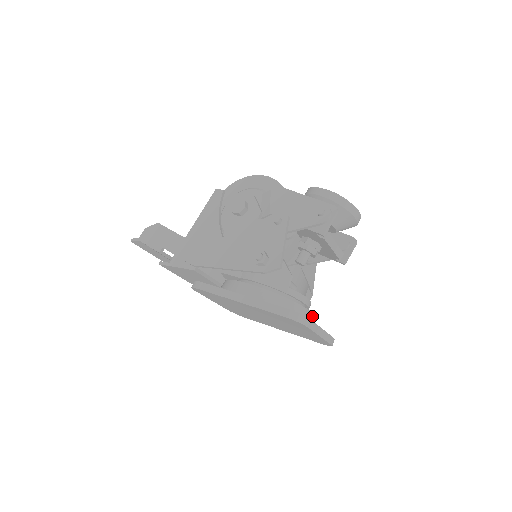
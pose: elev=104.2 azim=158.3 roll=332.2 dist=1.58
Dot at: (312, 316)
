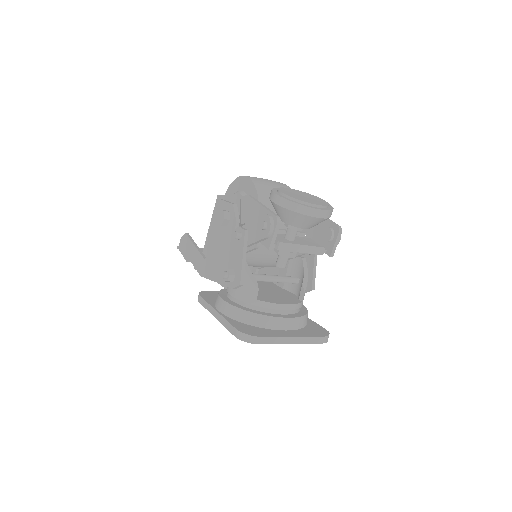
Dot at: (291, 320)
